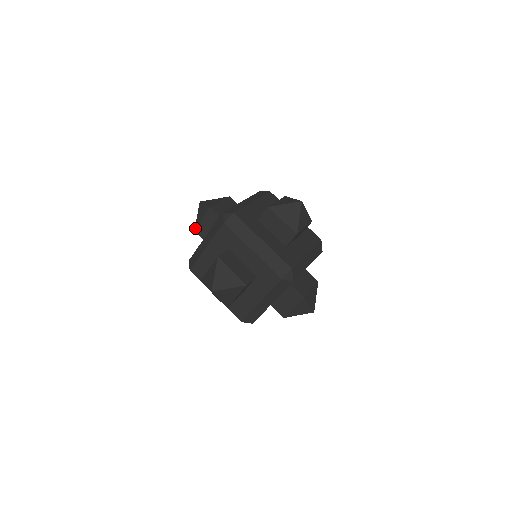
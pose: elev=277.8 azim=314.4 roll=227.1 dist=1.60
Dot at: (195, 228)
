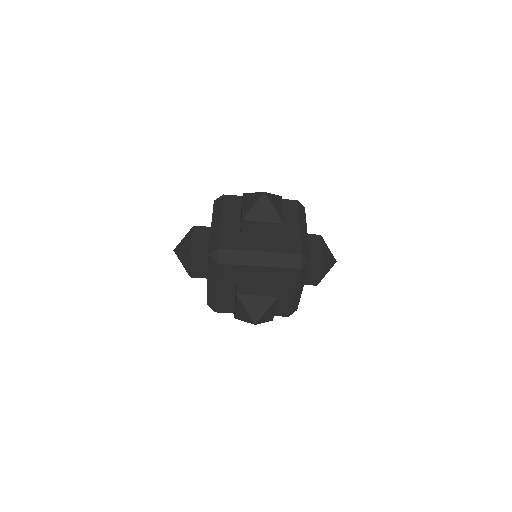
Dot at: occluded
